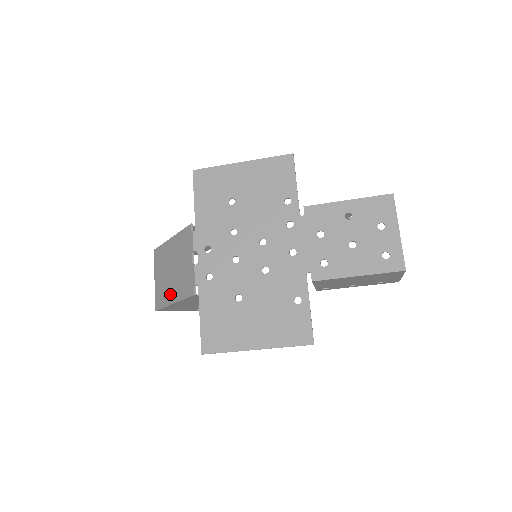
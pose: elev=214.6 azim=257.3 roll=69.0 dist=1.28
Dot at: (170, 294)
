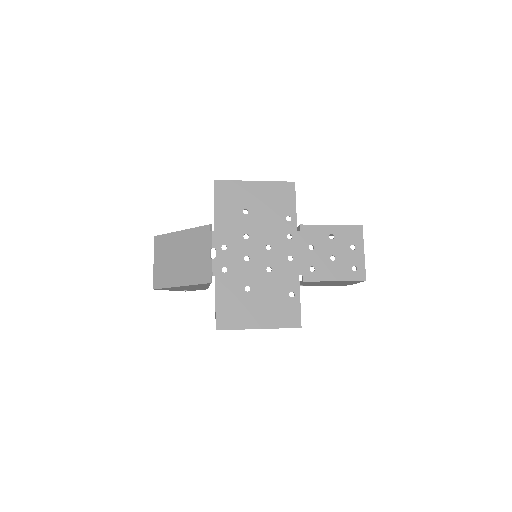
Dot at: (177, 278)
